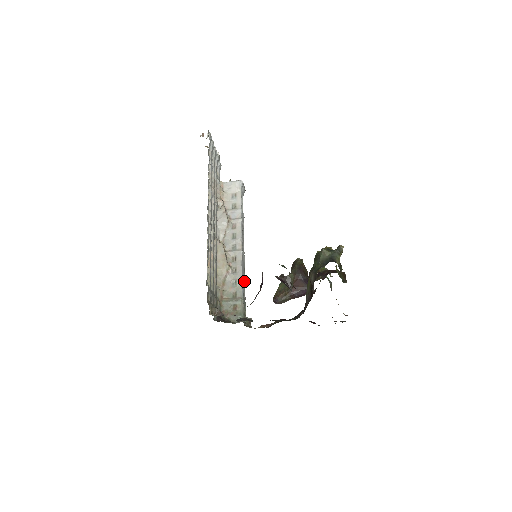
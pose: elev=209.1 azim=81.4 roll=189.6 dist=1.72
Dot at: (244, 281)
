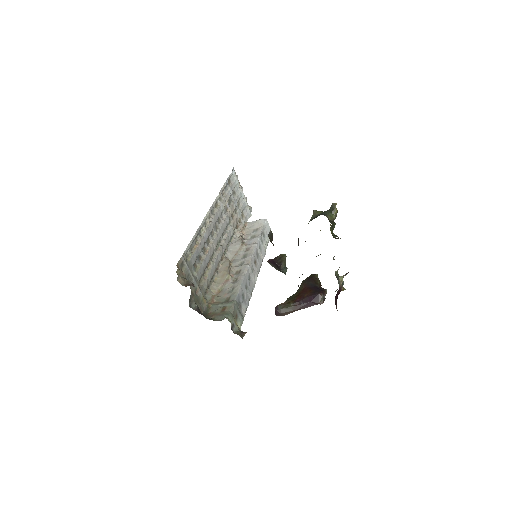
Dot at: (247, 298)
